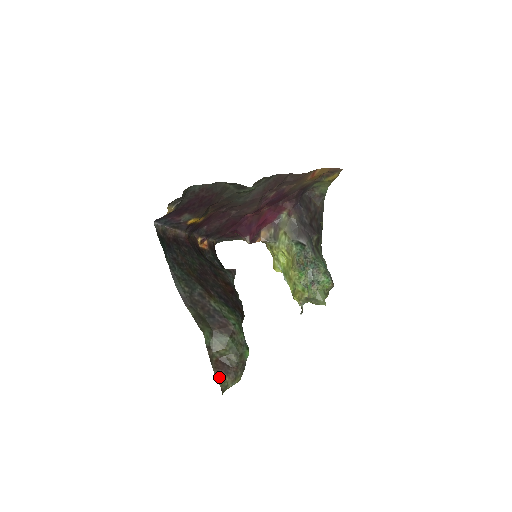
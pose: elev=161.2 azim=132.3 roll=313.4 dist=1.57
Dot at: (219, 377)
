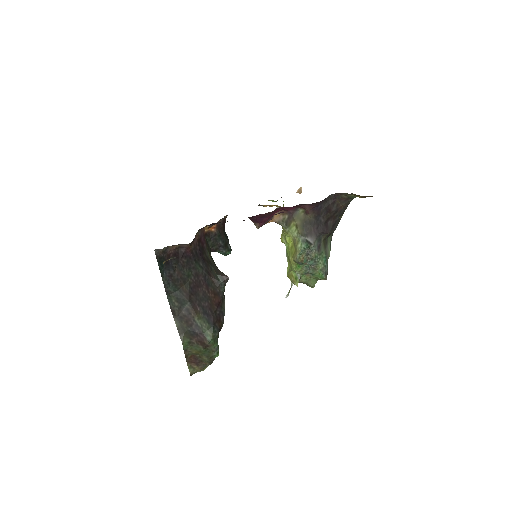
Dot at: (190, 367)
